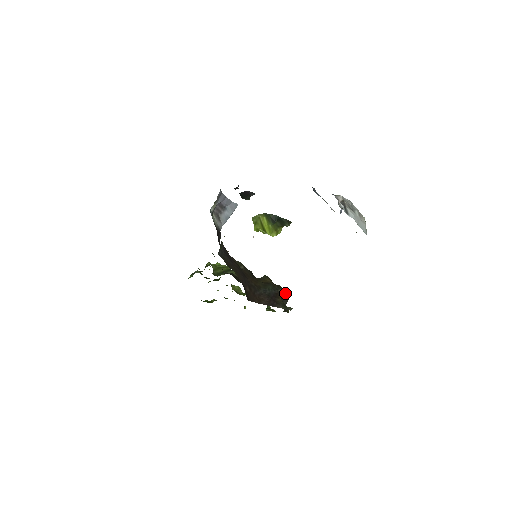
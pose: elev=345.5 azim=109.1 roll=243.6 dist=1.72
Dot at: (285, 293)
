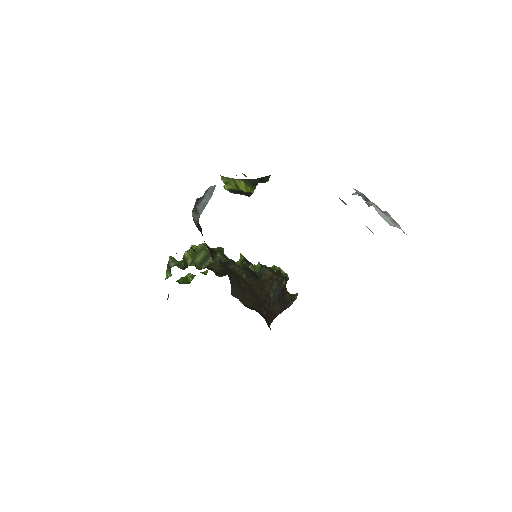
Dot at: (282, 271)
